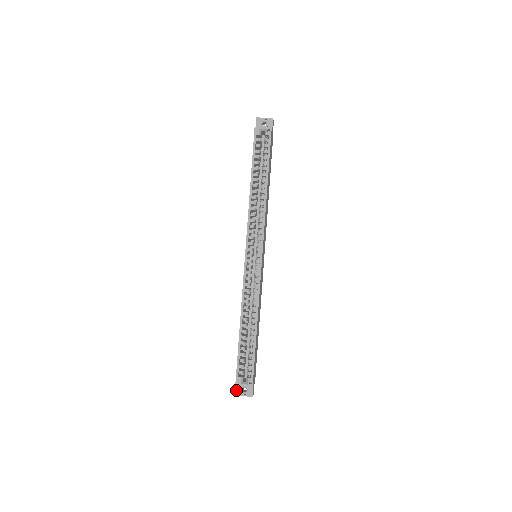
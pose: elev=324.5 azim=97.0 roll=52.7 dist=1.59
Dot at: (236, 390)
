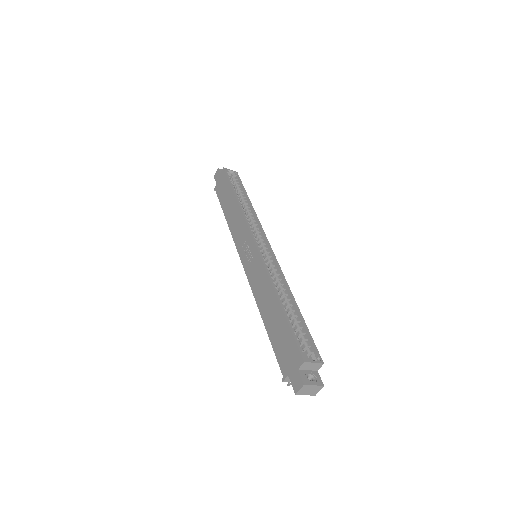
Dot at: (301, 378)
